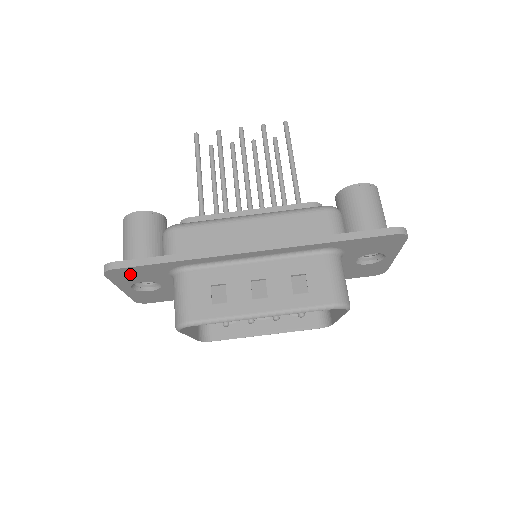
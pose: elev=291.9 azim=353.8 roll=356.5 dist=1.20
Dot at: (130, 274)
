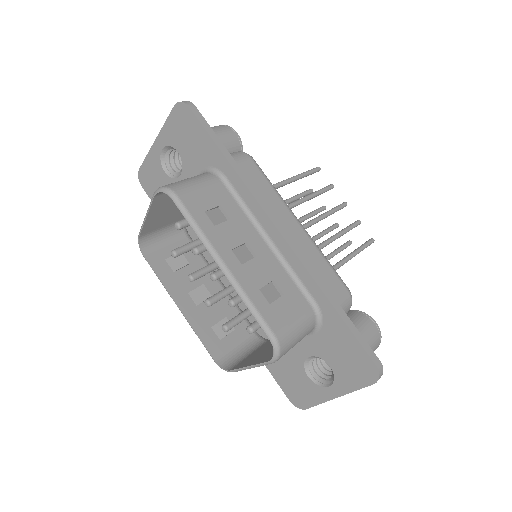
Dot at: (187, 130)
